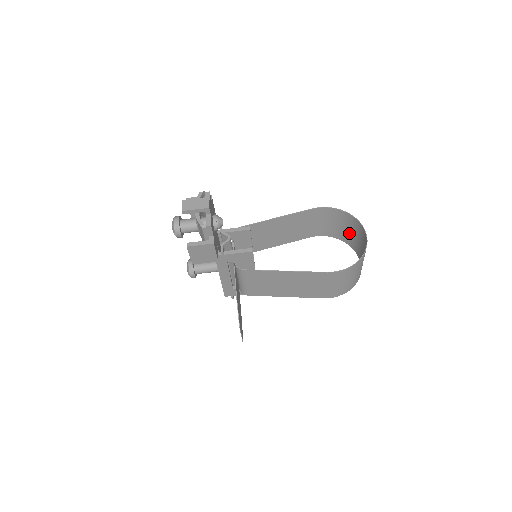
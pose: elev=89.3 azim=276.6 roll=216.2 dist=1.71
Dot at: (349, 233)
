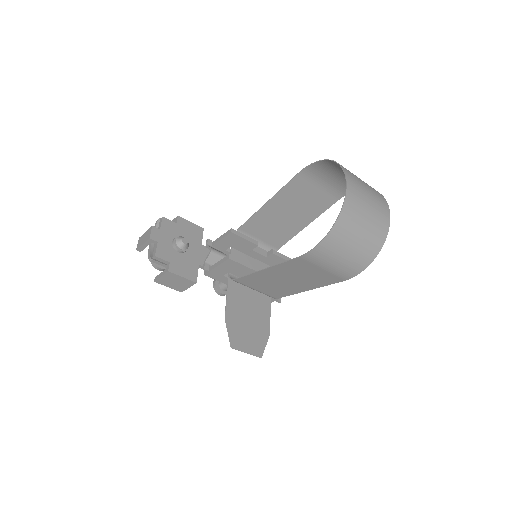
Dot at: occluded
